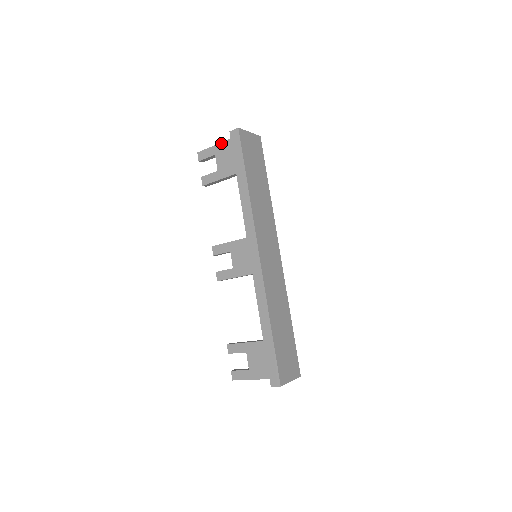
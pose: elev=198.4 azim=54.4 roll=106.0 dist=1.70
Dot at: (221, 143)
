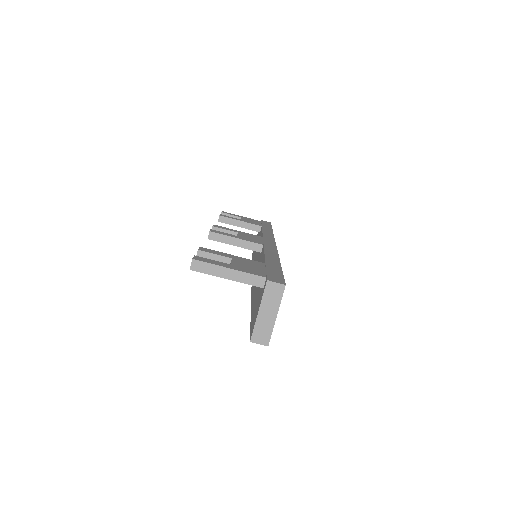
Dot at: (250, 218)
